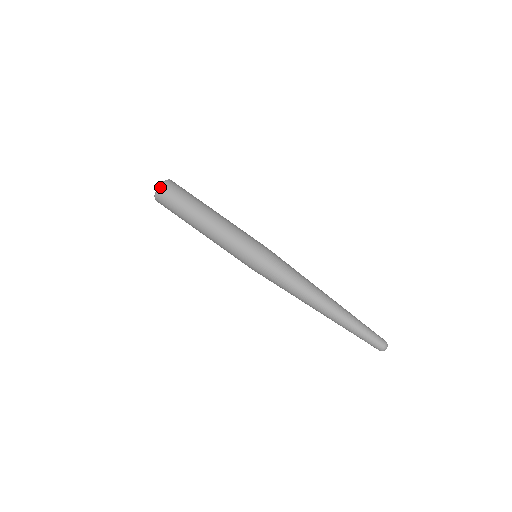
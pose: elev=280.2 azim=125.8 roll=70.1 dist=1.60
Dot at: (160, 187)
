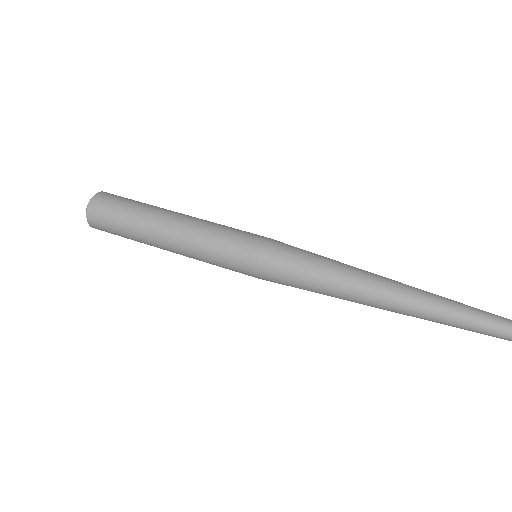
Dot at: (87, 213)
